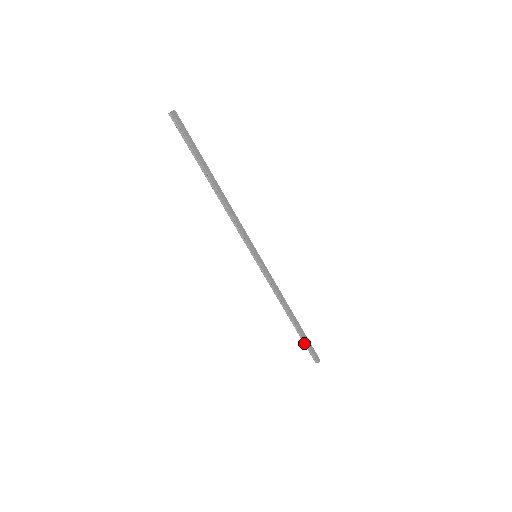
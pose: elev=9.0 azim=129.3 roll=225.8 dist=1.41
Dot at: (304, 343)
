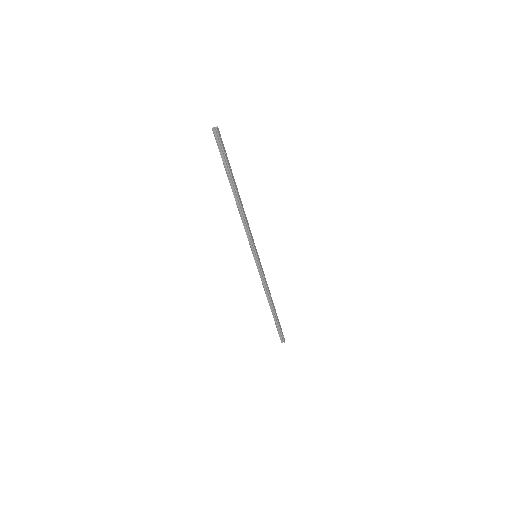
Dot at: (277, 327)
